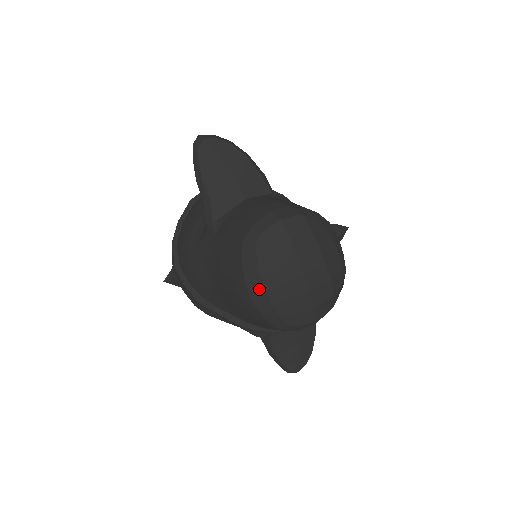
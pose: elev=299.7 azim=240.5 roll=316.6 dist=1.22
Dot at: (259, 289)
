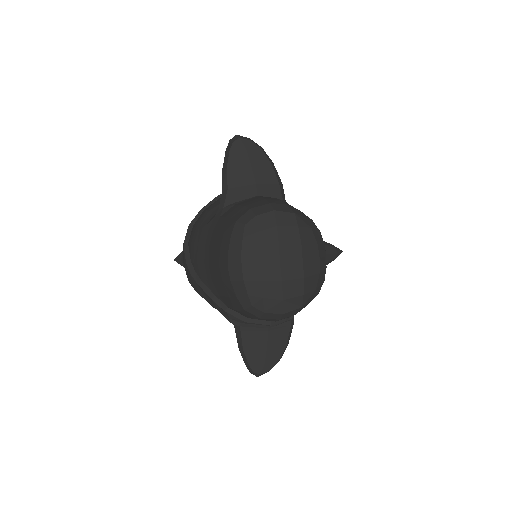
Dot at: (237, 263)
